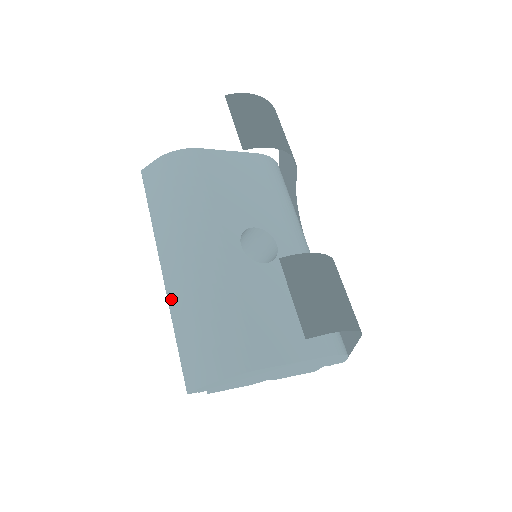
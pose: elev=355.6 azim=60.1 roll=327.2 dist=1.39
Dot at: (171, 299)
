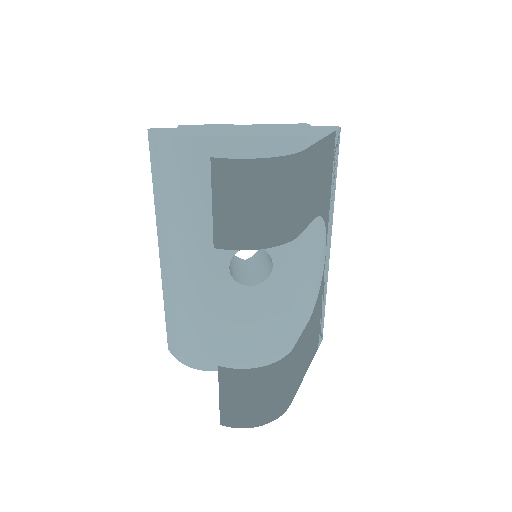
Dot at: (163, 283)
